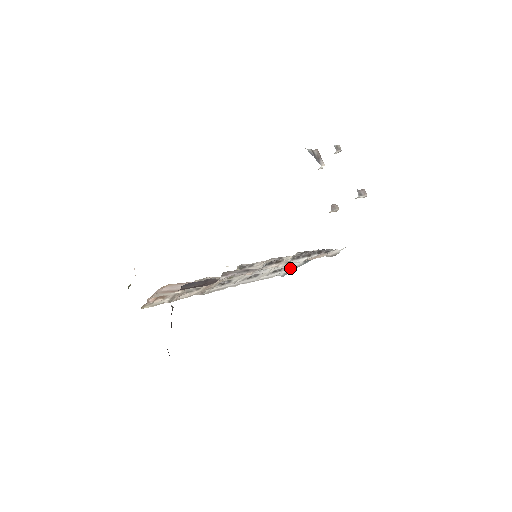
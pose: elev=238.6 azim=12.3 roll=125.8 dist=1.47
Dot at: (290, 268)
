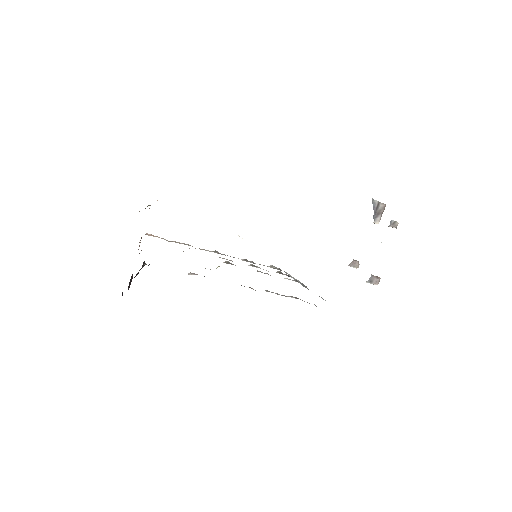
Dot at: occluded
